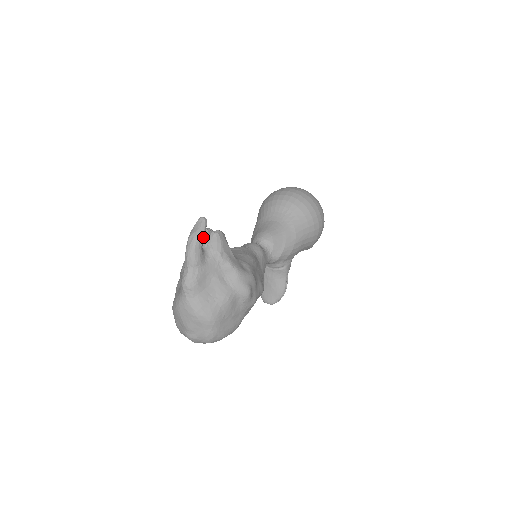
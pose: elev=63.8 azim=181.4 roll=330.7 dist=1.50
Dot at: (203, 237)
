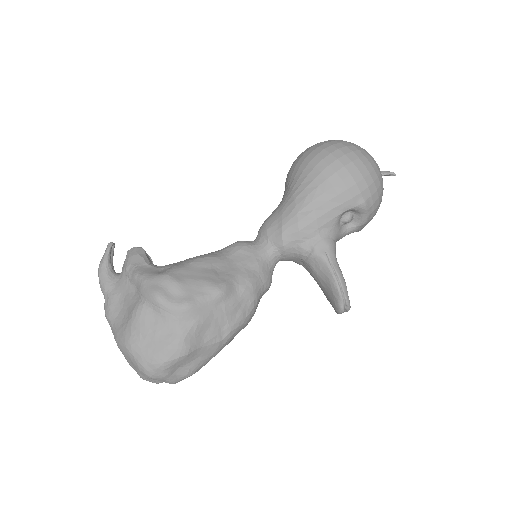
Dot at: (105, 261)
